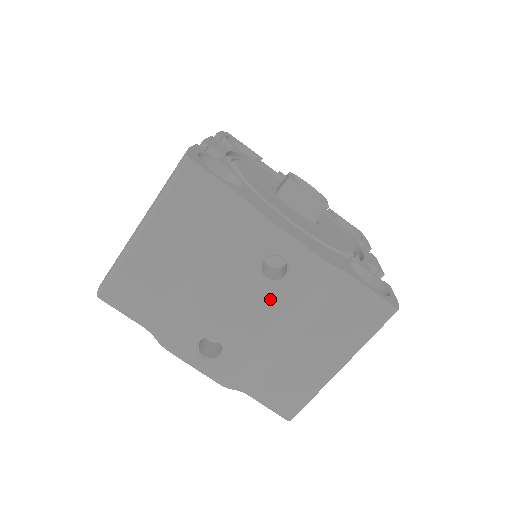
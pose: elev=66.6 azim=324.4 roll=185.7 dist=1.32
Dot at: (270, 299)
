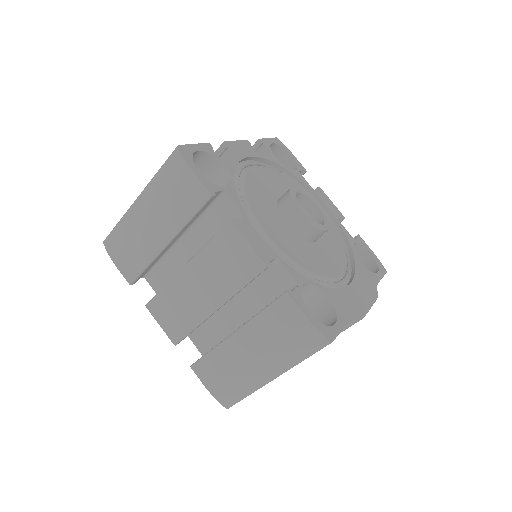
Dot at: occluded
